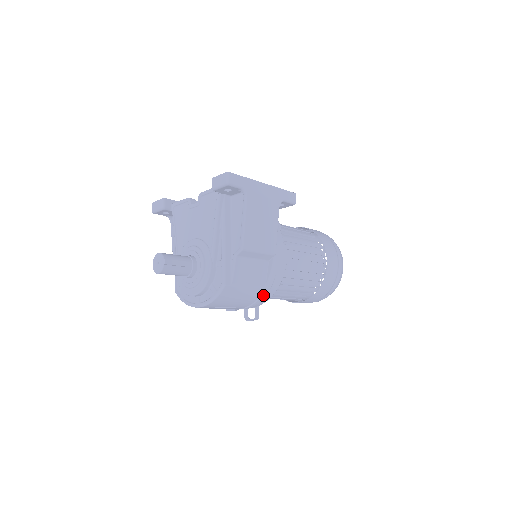
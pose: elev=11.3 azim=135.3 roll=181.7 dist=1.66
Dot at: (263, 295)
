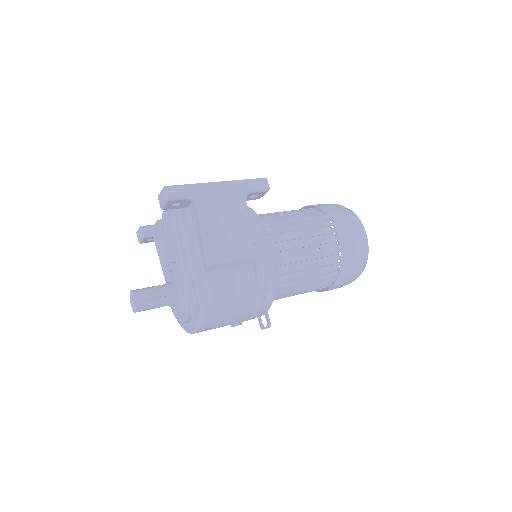
Dot at: (260, 302)
